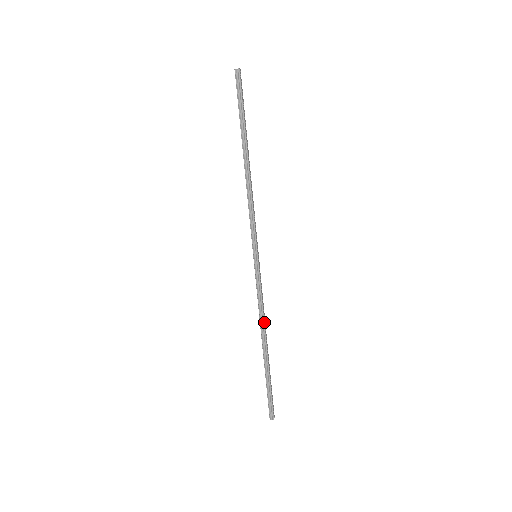
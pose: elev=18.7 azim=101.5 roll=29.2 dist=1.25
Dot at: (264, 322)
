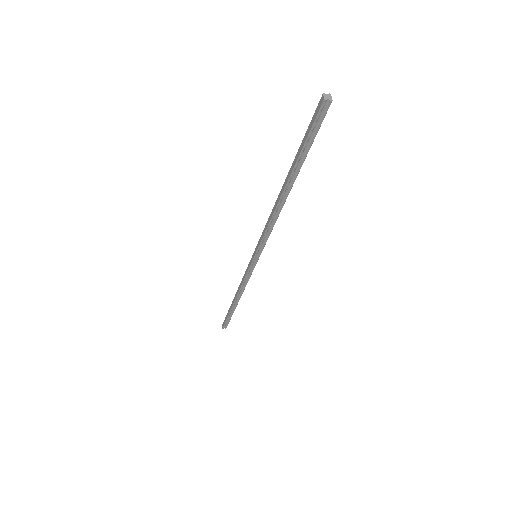
Dot at: (243, 291)
